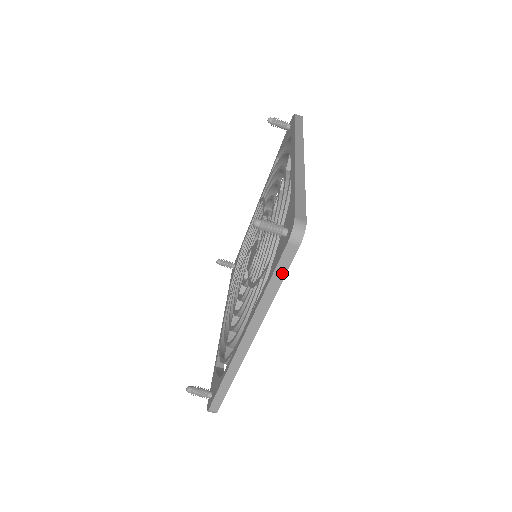
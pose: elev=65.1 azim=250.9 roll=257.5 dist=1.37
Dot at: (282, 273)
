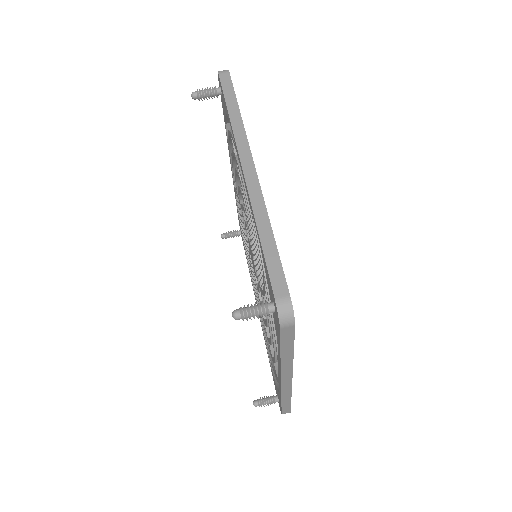
Dot at: (231, 93)
